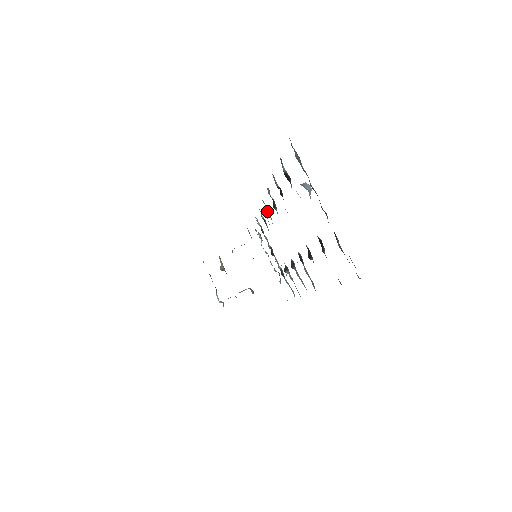
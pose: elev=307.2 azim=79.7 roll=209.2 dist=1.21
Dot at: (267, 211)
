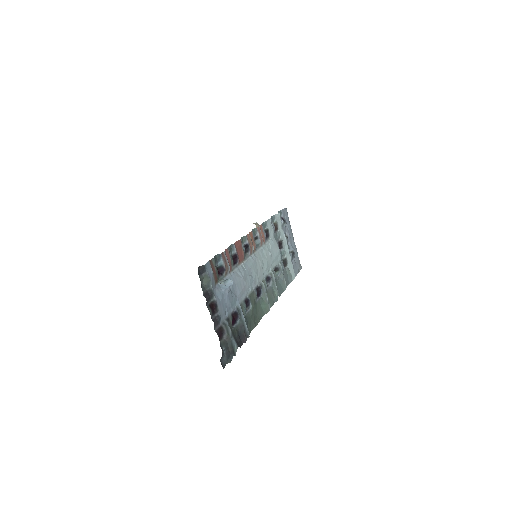
Dot at: (257, 238)
